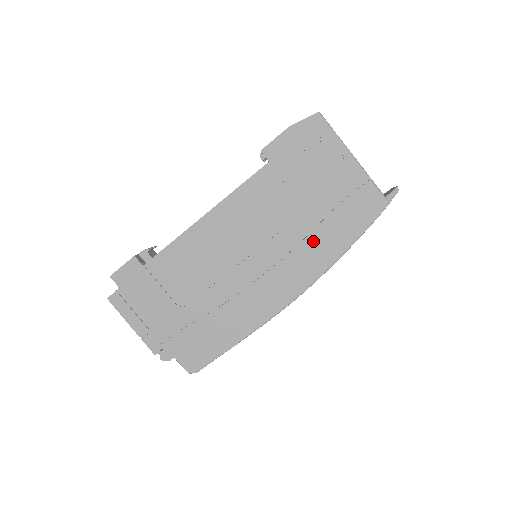
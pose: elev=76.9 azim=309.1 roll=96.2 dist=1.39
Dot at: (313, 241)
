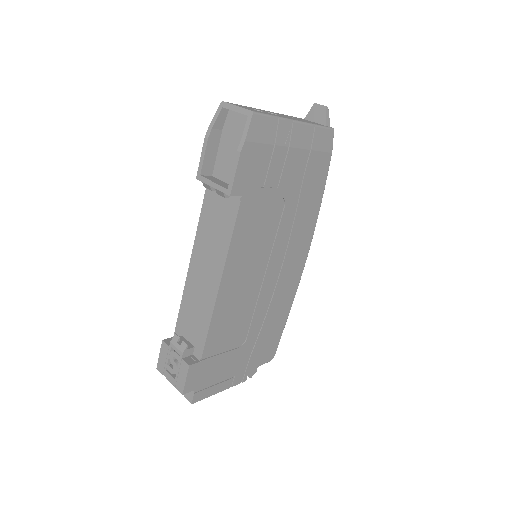
Dot at: (301, 211)
